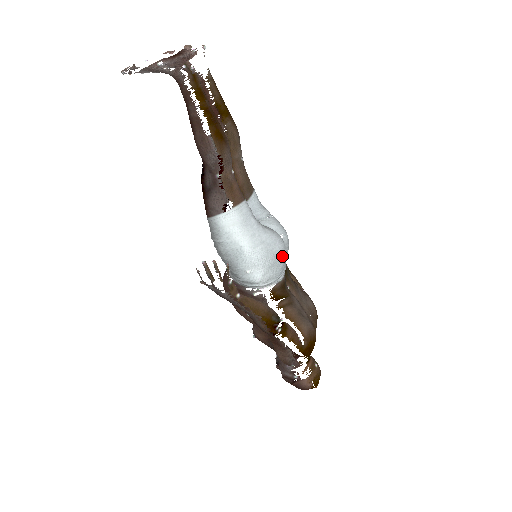
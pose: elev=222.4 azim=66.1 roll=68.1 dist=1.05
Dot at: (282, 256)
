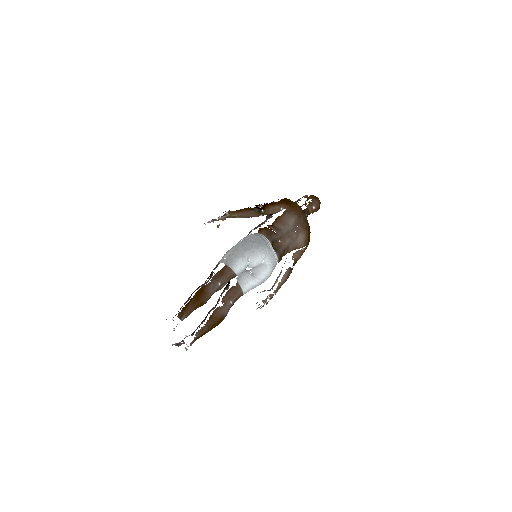
Dot at: (272, 269)
